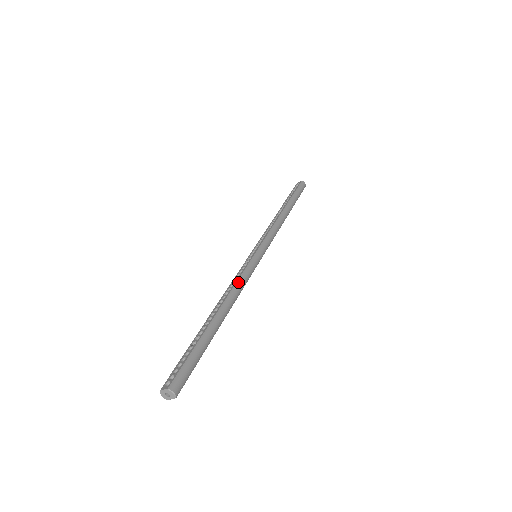
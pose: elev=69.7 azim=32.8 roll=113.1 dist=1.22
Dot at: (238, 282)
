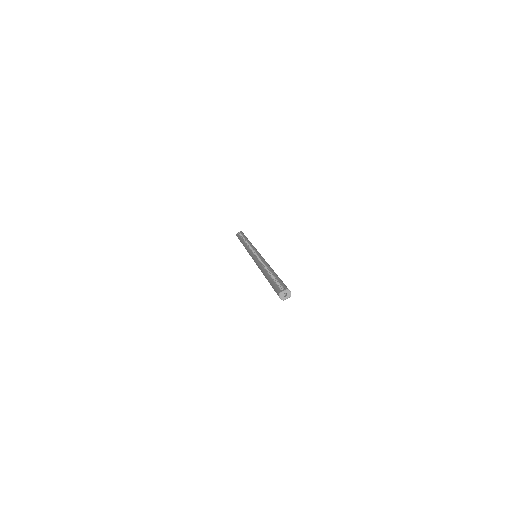
Dot at: (265, 261)
